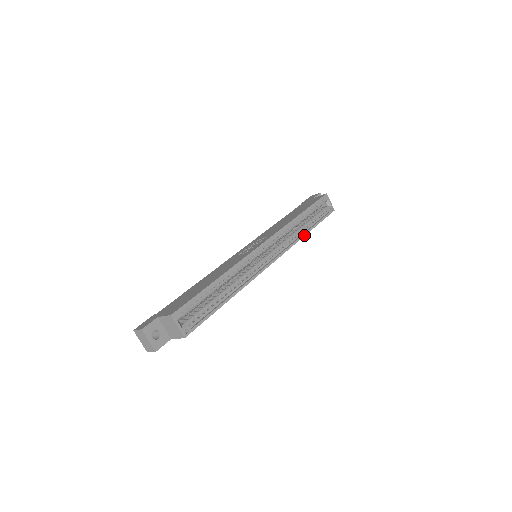
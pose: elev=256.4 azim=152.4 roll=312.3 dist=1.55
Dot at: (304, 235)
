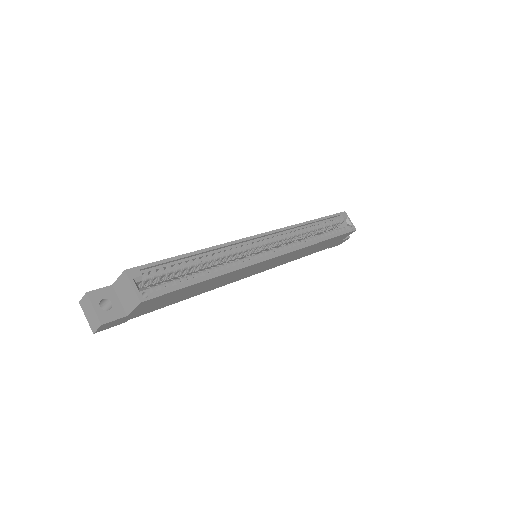
Dot at: (317, 242)
